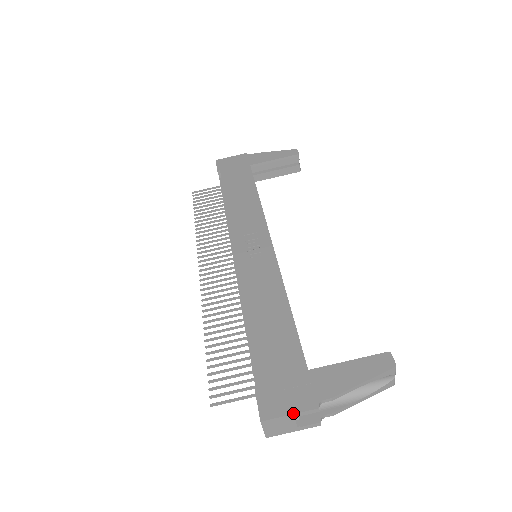
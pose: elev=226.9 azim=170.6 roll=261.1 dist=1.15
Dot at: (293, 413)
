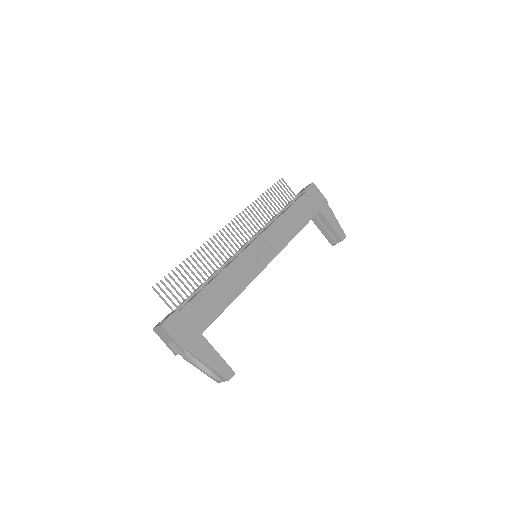
Dot at: (175, 340)
